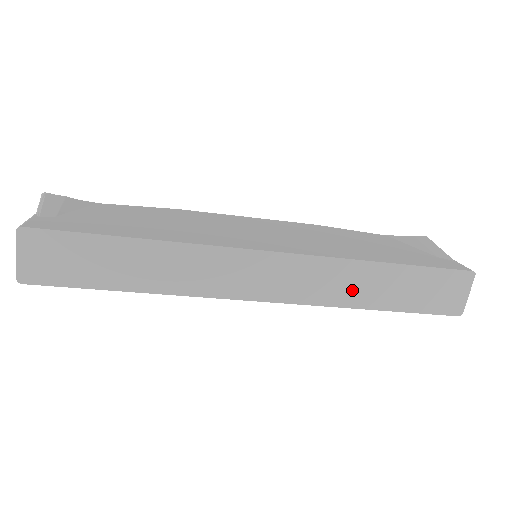
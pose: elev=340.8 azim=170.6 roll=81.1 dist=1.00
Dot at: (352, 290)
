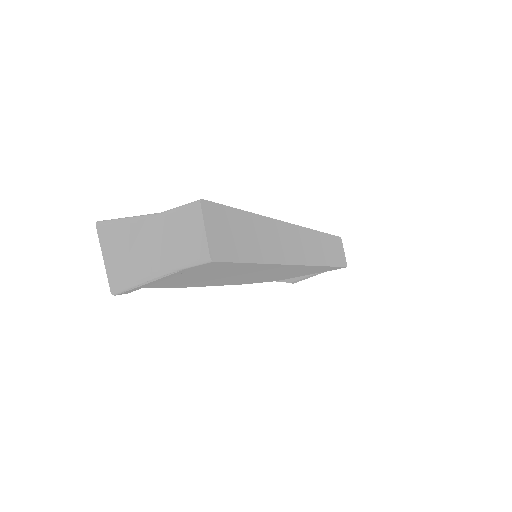
Dot at: (322, 253)
